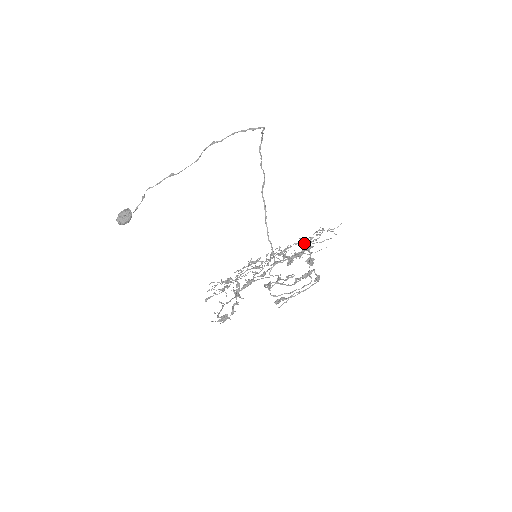
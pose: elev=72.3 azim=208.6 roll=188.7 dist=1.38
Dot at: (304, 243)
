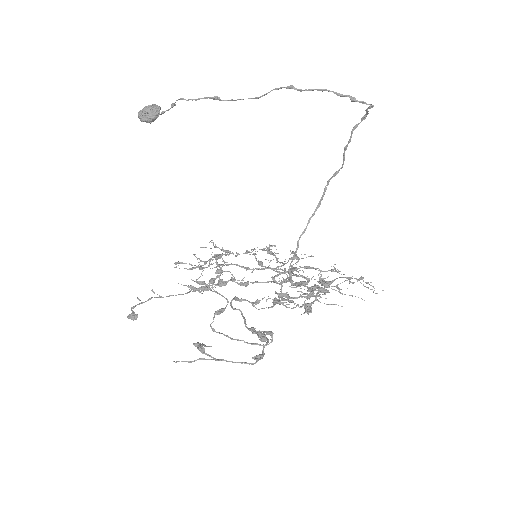
Dot at: (321, 281)
